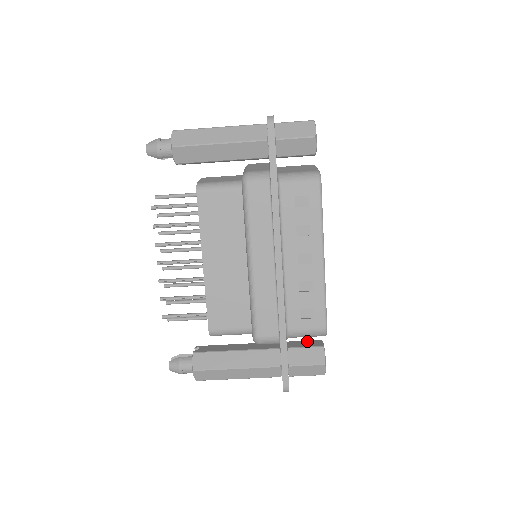
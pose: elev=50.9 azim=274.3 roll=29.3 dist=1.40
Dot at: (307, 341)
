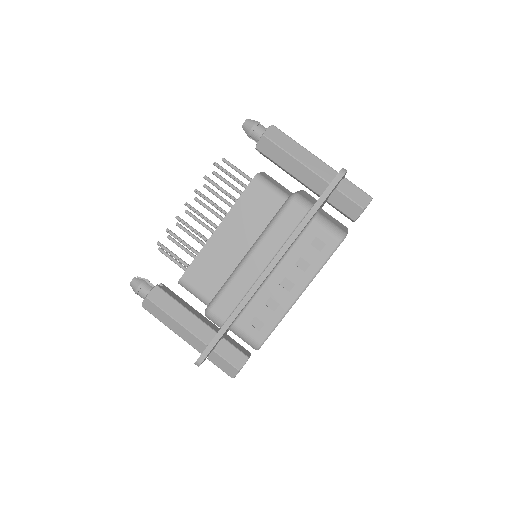
Dot at: occluded
